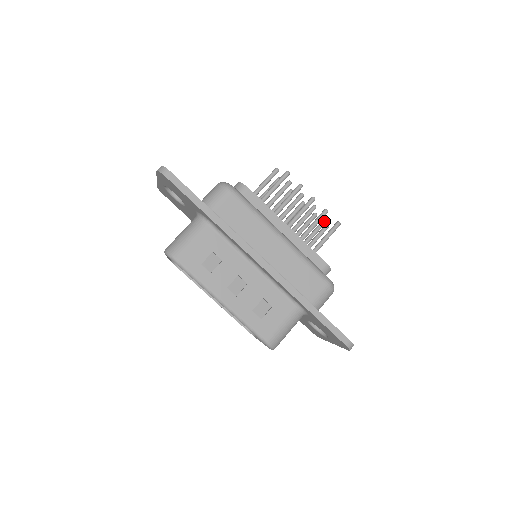
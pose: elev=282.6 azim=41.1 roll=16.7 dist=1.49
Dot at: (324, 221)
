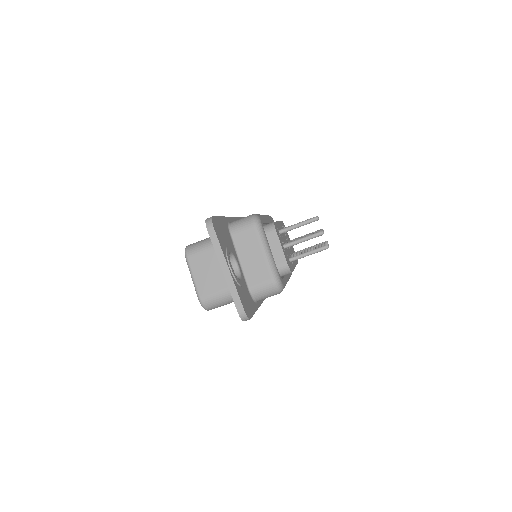
Dot at: occluded
